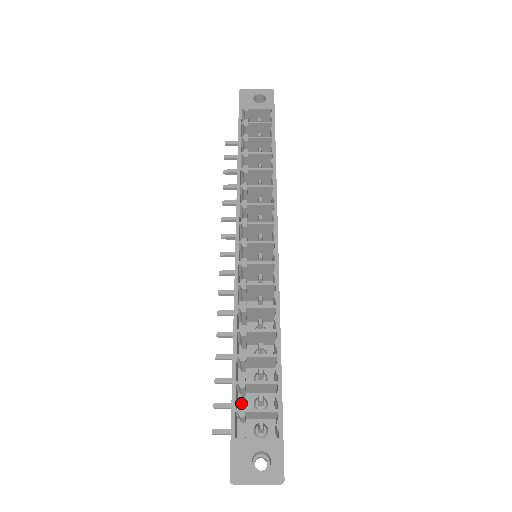
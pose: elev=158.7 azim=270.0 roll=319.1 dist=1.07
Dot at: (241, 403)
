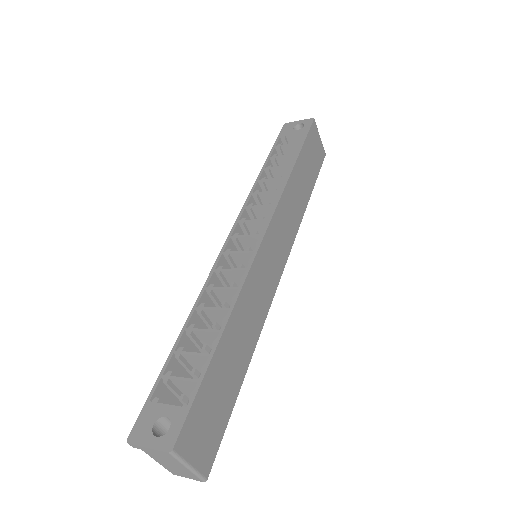
Dot at: occluded
